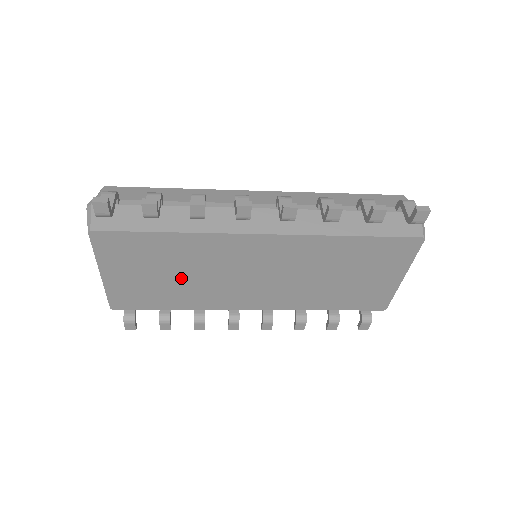
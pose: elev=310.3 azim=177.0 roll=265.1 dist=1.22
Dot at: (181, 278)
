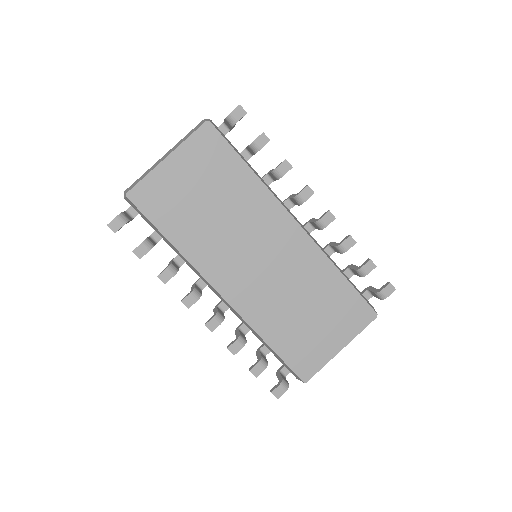
Dot at: (211, 213)
